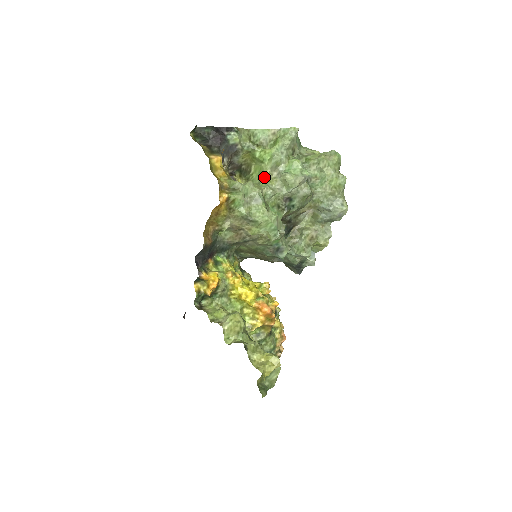
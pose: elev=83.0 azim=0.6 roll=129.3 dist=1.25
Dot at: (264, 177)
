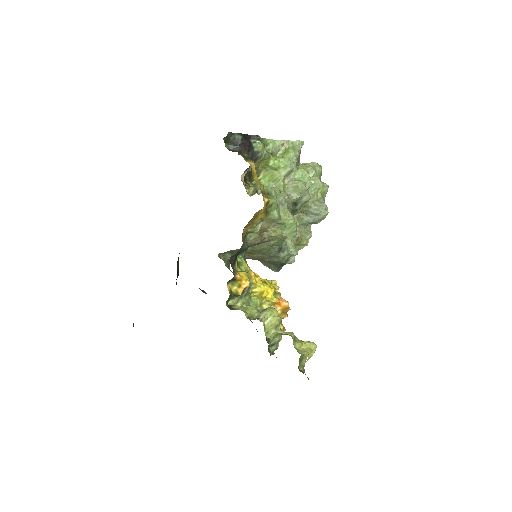
Dot at: (278, 183)
